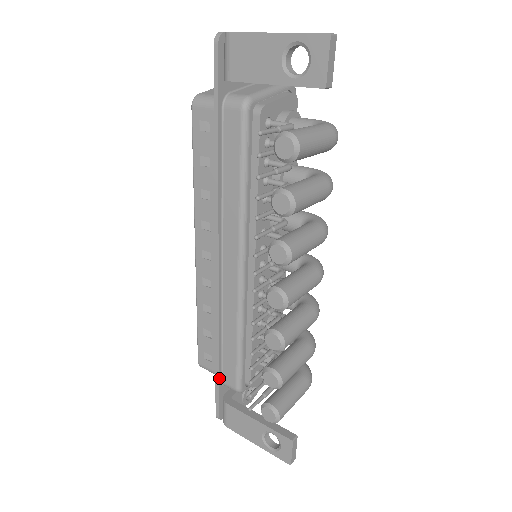
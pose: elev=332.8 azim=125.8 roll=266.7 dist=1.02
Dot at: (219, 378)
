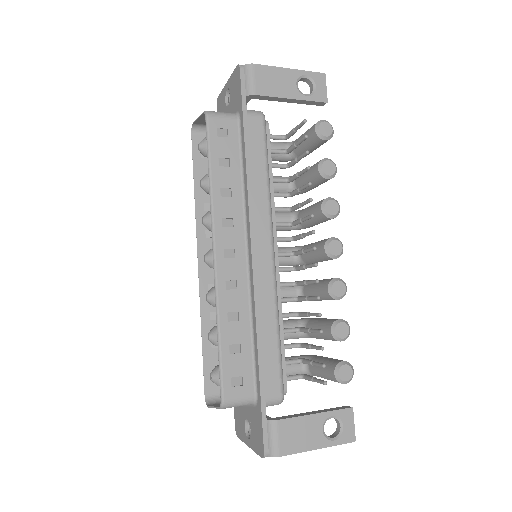
Dot at: (264, 392)
